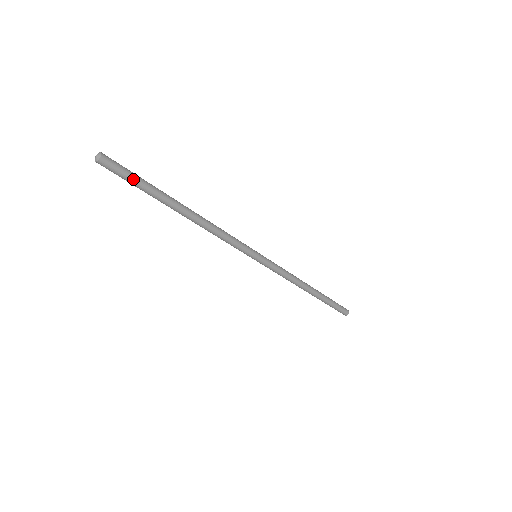
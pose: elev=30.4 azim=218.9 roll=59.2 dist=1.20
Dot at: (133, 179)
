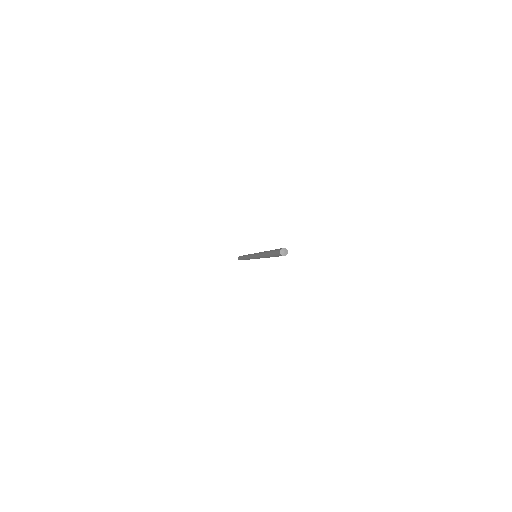
Dot at: (277, 256)
